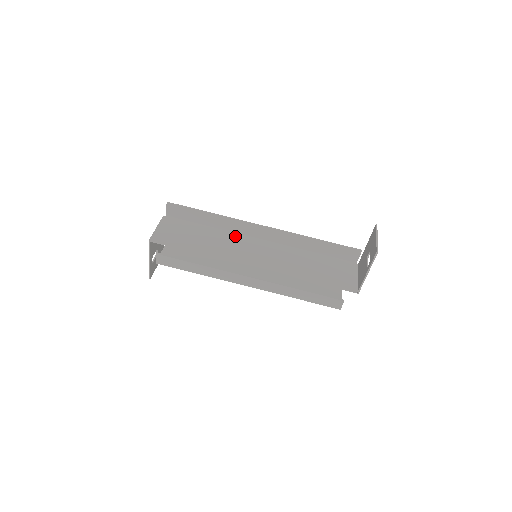
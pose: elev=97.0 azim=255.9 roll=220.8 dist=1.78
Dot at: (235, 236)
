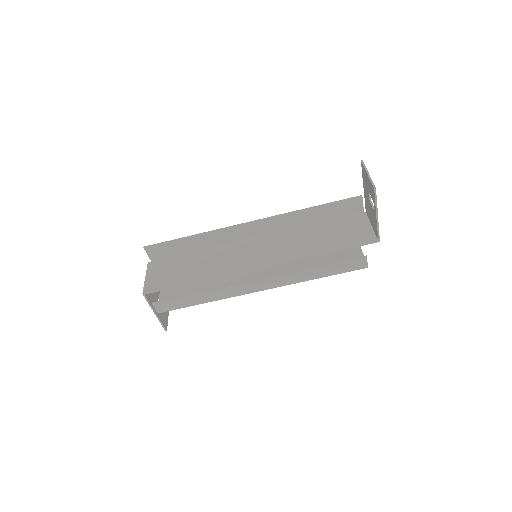
Dot at: (227, 247)
